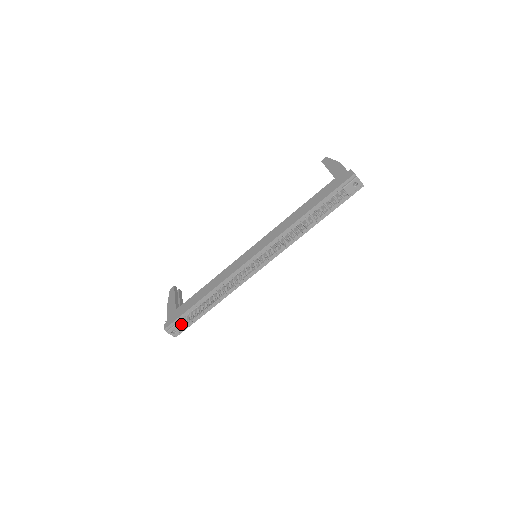
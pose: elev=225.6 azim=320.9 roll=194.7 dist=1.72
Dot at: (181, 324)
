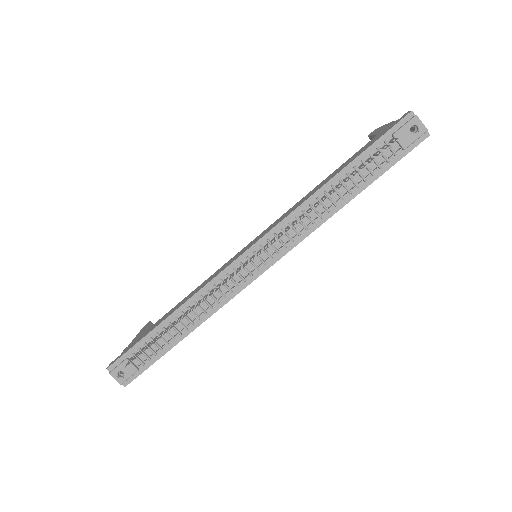
Dot at: (130, 359)
